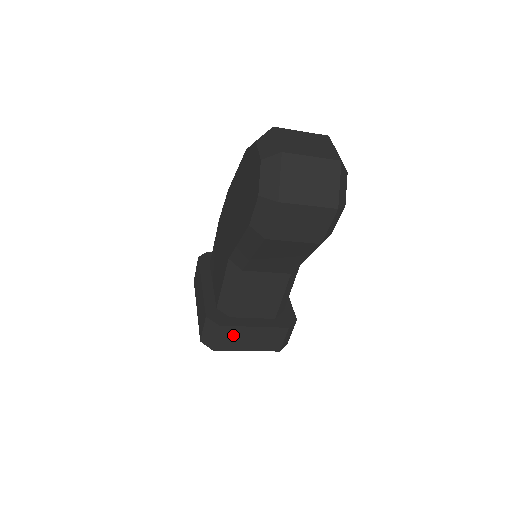
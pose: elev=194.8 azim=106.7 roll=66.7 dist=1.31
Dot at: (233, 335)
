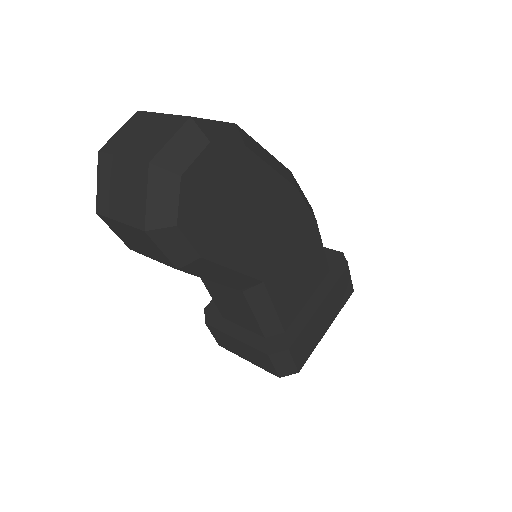
Dot at: (223, 338)
